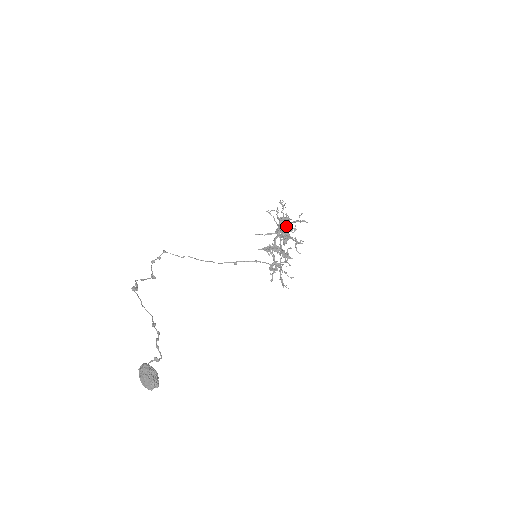
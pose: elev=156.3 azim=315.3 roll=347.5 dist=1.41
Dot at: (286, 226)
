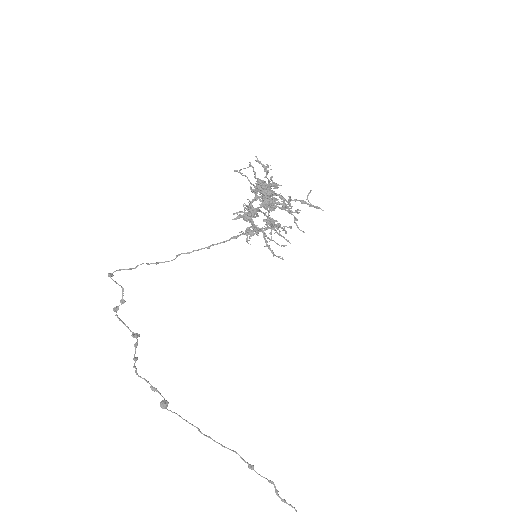
Dot at: (274, 194)
